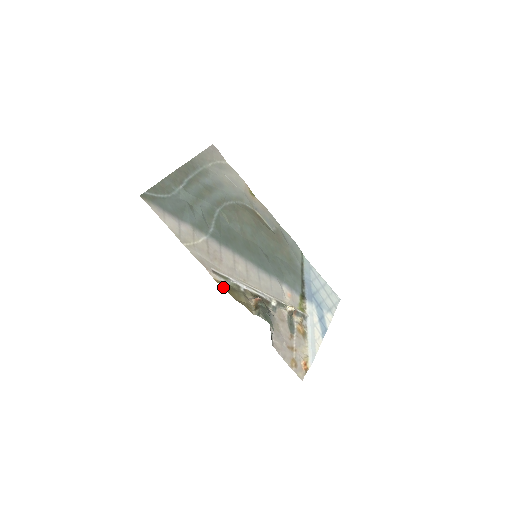
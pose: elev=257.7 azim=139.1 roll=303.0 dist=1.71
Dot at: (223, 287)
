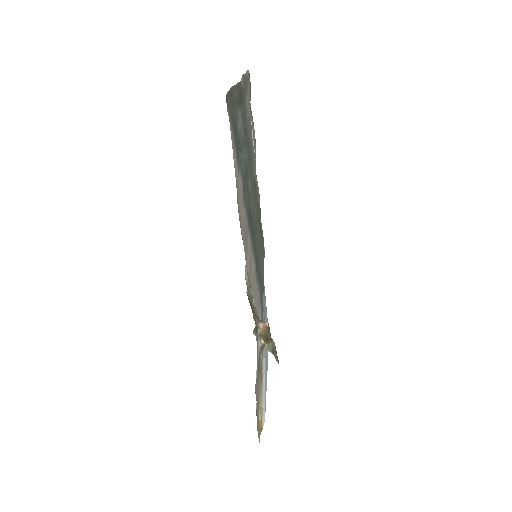
Dot at: occluded
